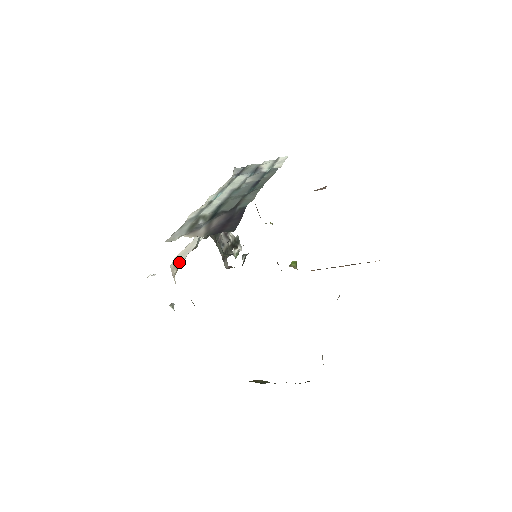
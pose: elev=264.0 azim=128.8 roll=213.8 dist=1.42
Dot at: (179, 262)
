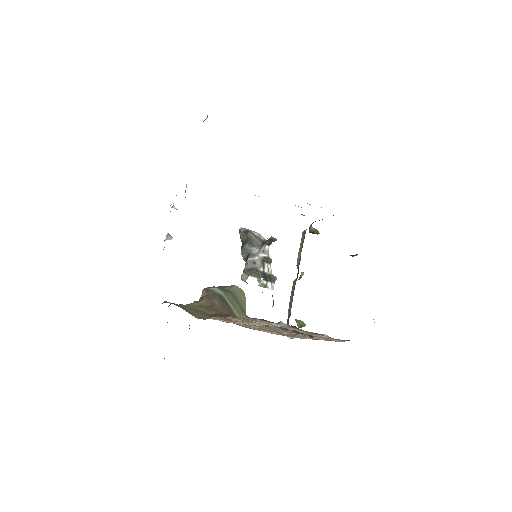
Dot at: occluded
